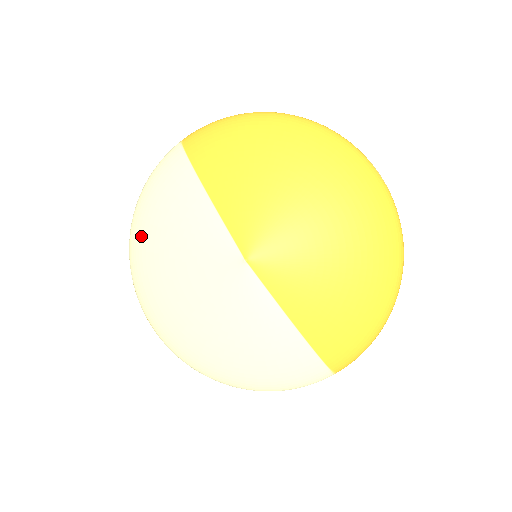
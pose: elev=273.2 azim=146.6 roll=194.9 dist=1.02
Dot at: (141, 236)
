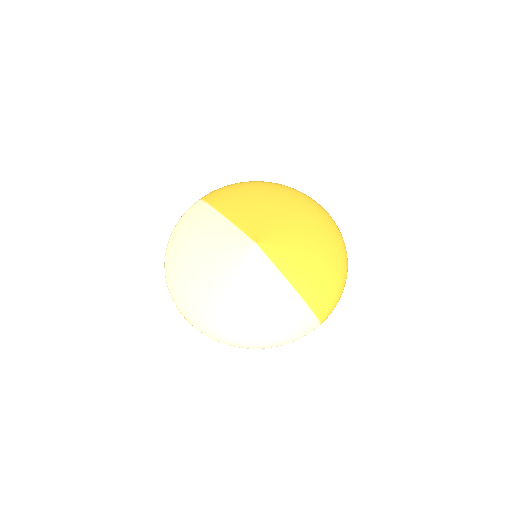
Dot at: (177, 251)
